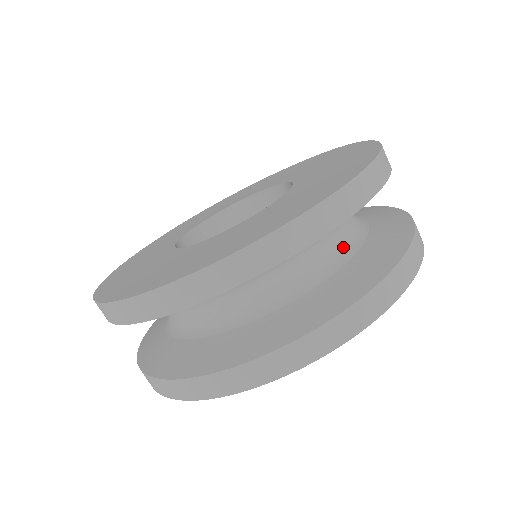
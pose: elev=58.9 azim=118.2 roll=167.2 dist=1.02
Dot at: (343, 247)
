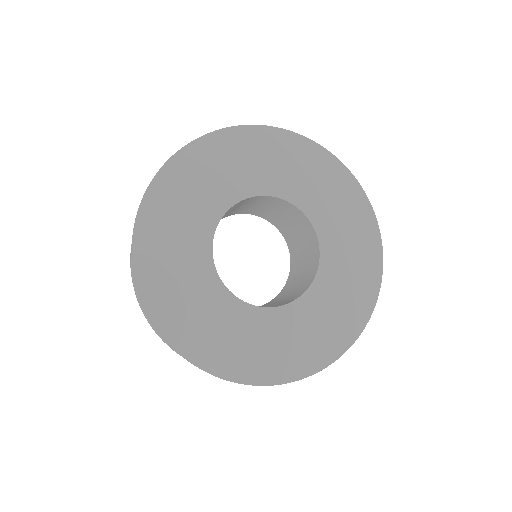
Dot at: occluded
